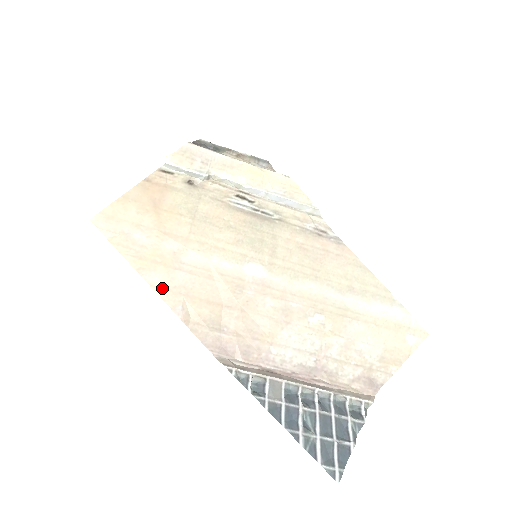
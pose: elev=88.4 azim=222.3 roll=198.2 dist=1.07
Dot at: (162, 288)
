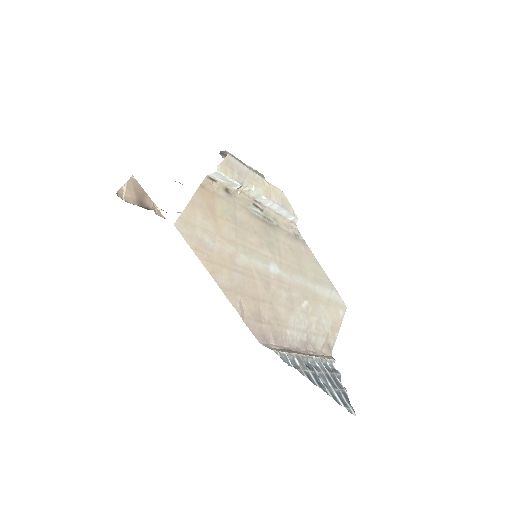
Dot at: (227, 289)
